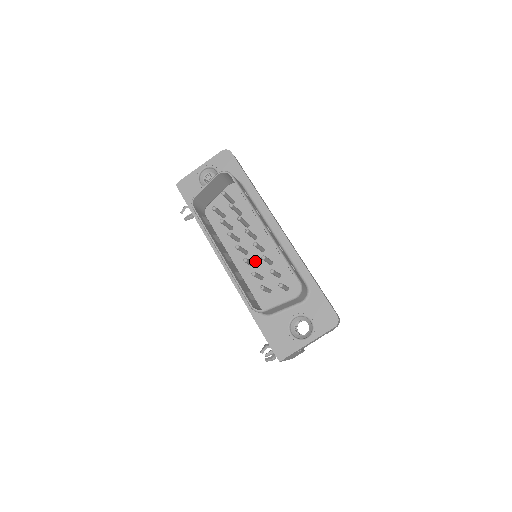
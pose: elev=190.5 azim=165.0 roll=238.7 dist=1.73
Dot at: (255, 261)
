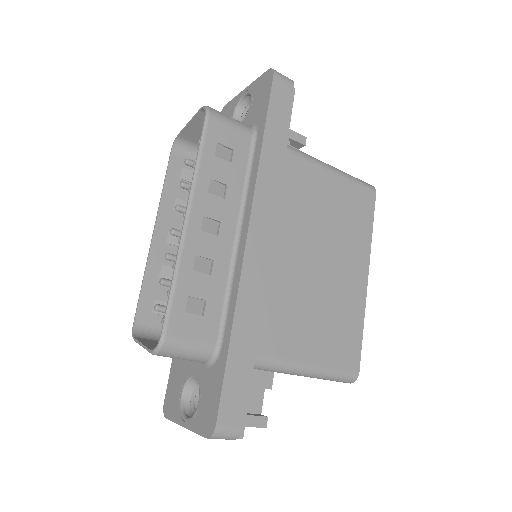
Dot at: occluded
